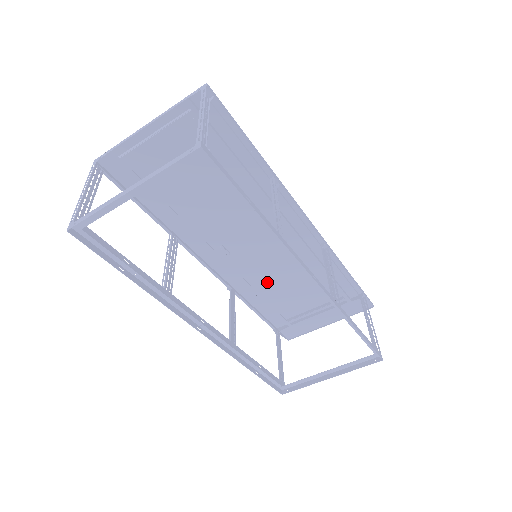
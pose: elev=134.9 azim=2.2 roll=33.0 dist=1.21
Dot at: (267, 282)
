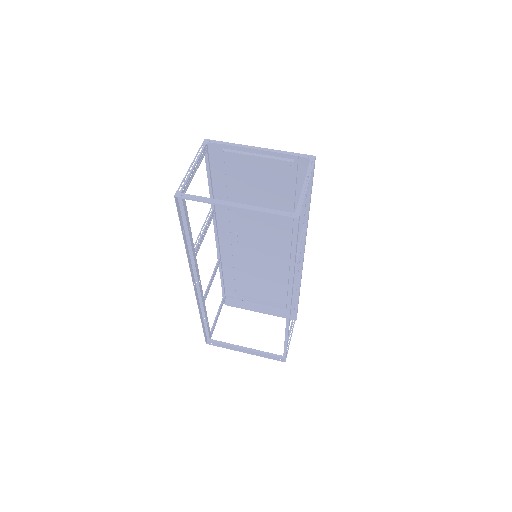
Dot at: (245, 268)
